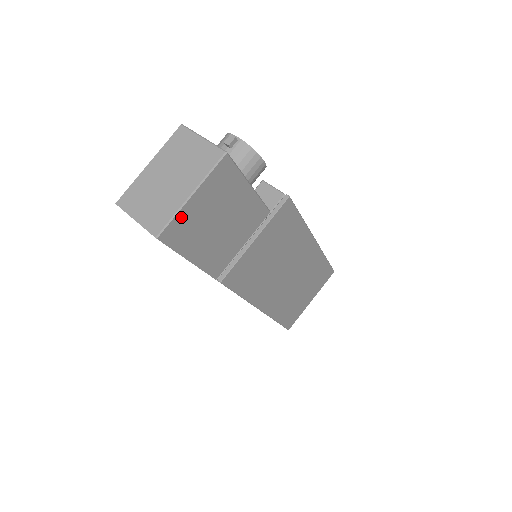
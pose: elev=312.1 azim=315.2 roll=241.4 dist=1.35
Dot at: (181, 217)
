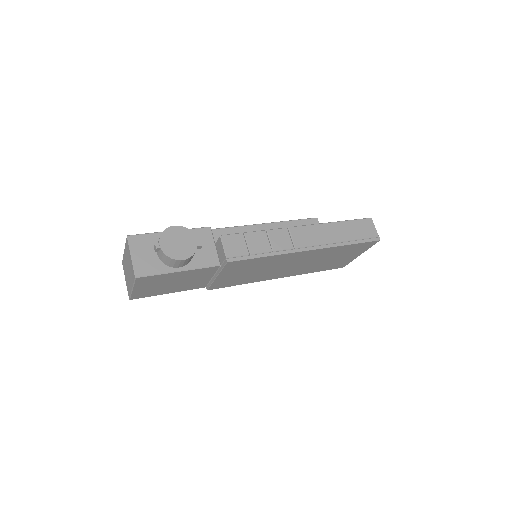
Dot at: (136, 293)
